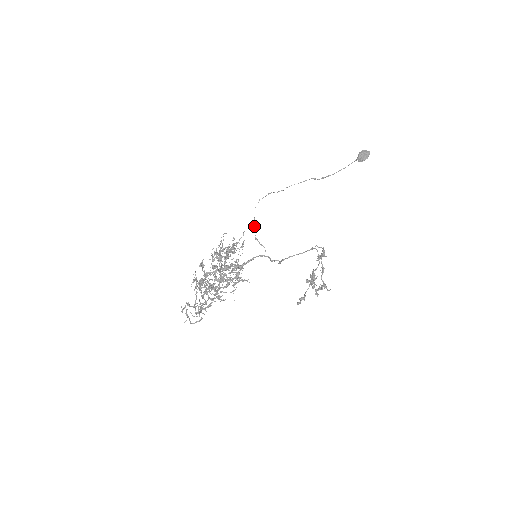
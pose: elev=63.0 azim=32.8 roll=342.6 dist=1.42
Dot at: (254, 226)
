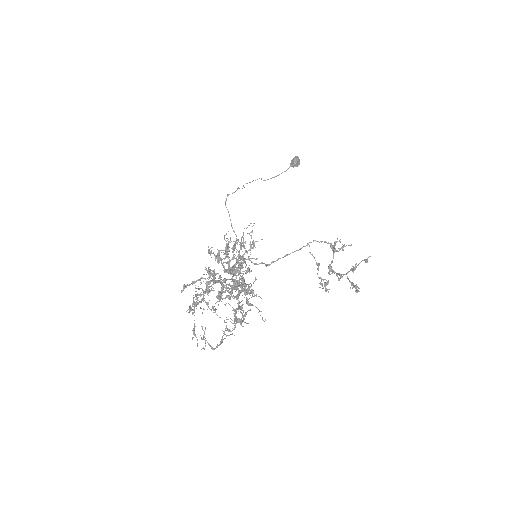
Dot at: (231, 225)
